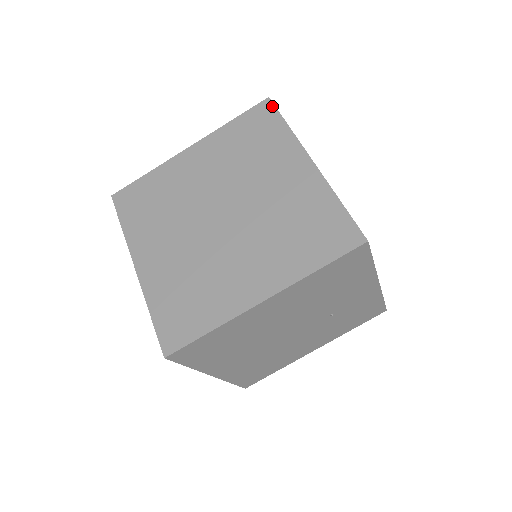
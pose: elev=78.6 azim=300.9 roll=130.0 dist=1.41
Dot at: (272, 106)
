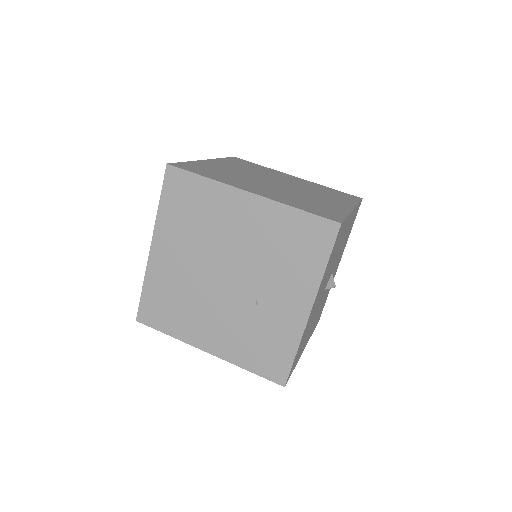
Dot at: (360, 199)
